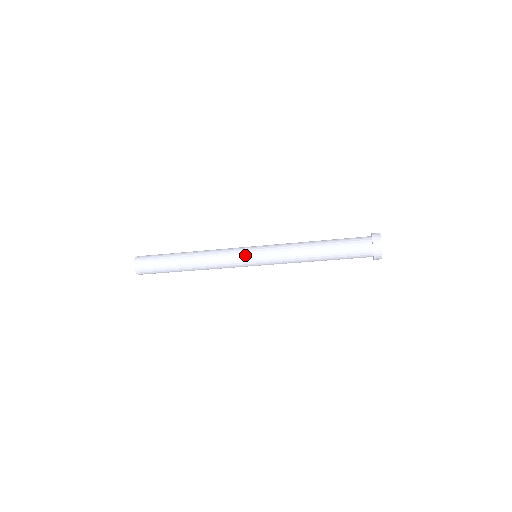
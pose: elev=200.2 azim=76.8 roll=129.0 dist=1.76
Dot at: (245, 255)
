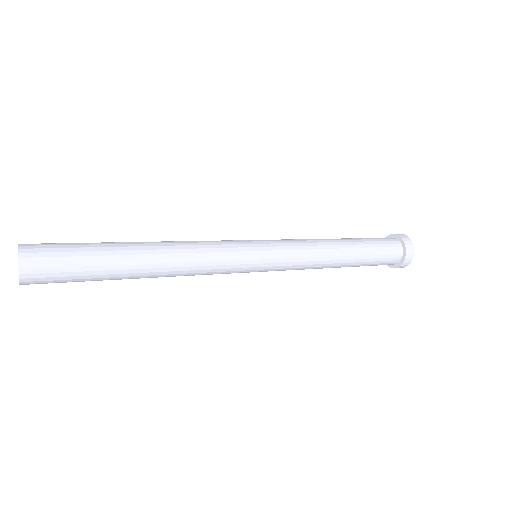
Dot at: (247, 271)
